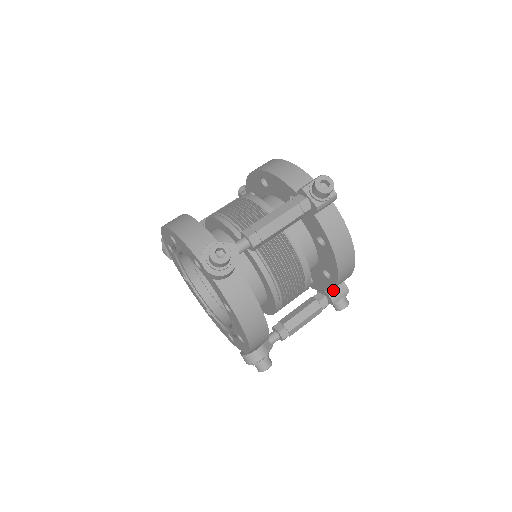
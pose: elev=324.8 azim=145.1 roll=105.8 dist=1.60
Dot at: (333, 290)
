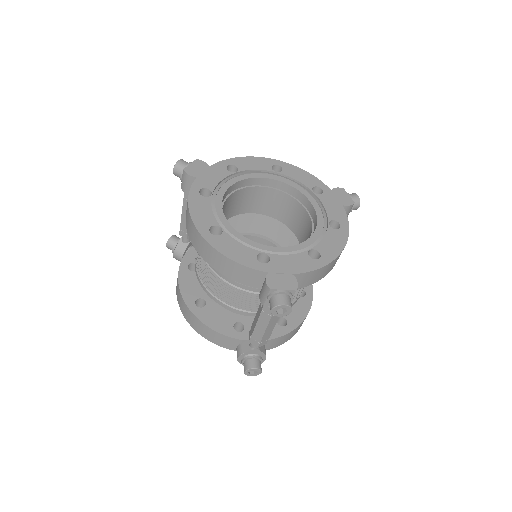
Dot at: occluded
